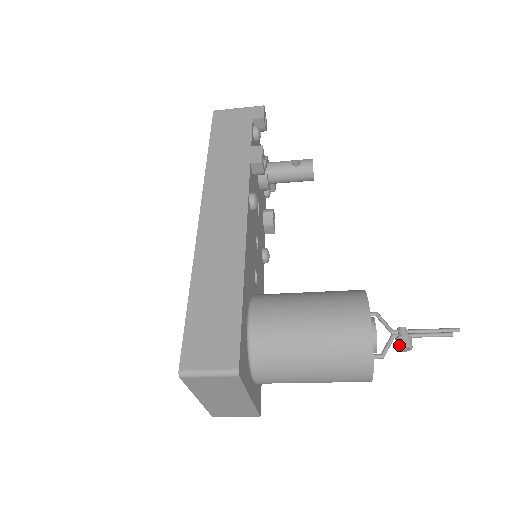
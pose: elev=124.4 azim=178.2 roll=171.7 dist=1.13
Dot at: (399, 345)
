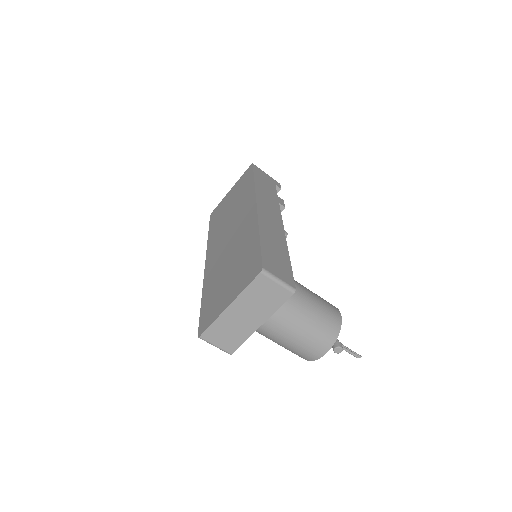
Dot at: (337, 346)
